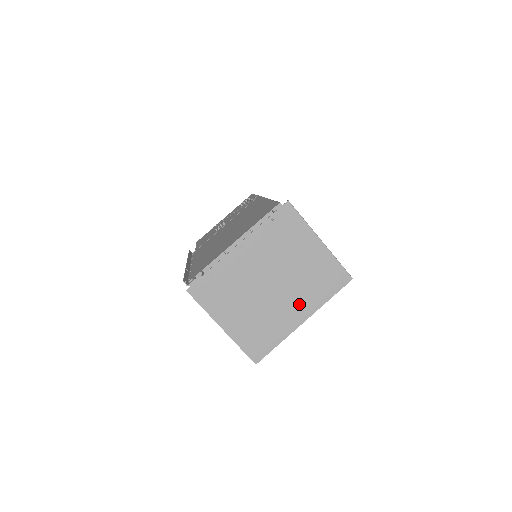
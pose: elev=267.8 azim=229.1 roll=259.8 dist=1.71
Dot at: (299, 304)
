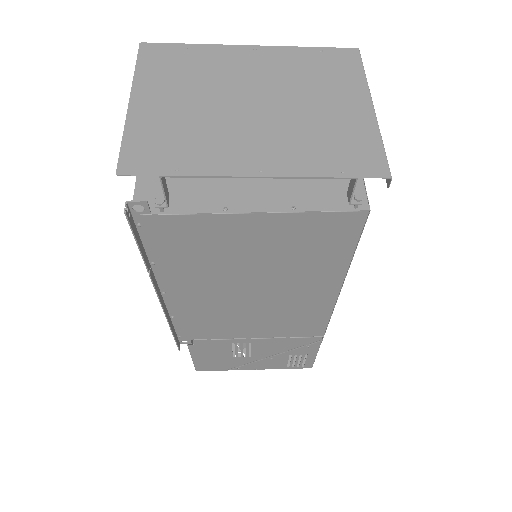
Dot at: (270, 150)
